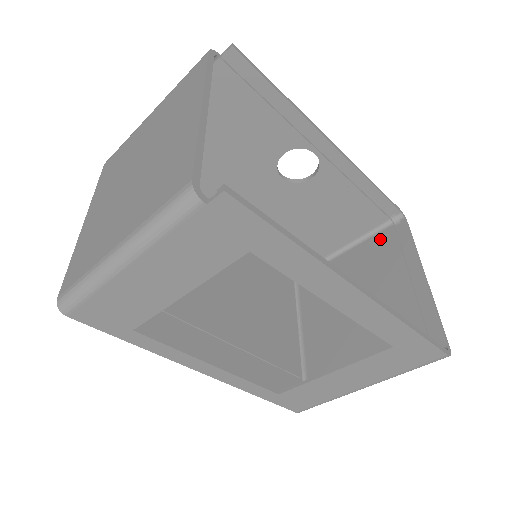
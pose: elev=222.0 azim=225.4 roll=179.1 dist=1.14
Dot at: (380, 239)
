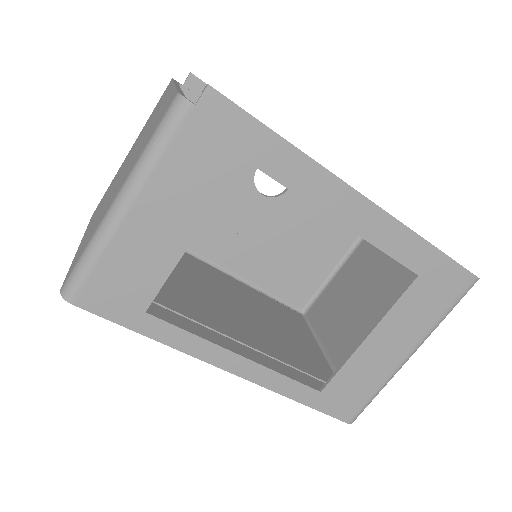
Dot at: occluded
